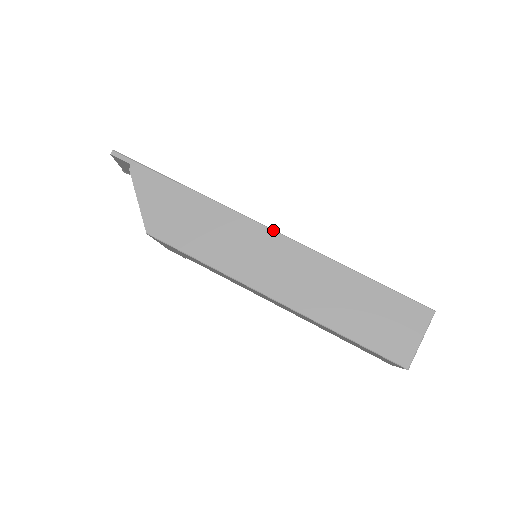
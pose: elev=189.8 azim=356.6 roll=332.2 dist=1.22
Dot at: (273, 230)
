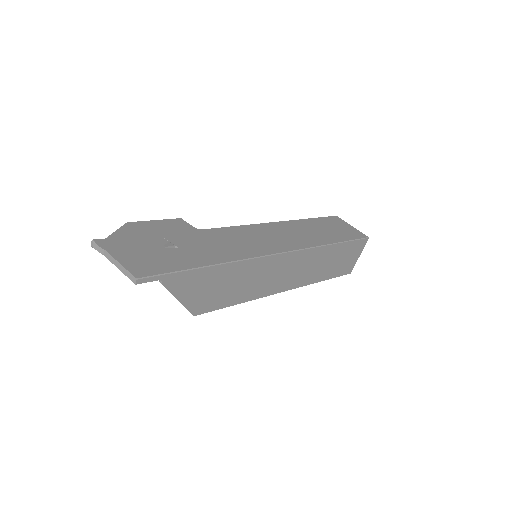
Dot at: (288, 252)
